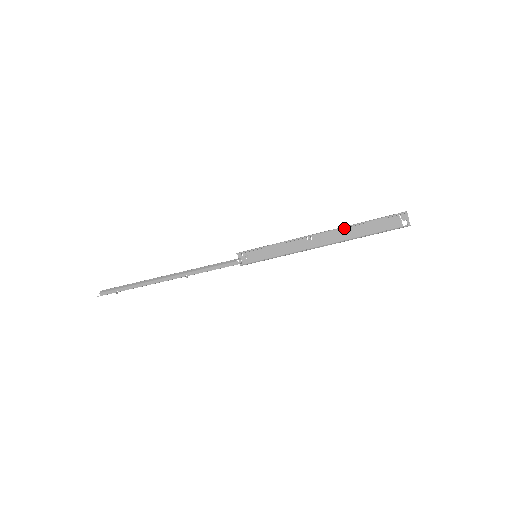
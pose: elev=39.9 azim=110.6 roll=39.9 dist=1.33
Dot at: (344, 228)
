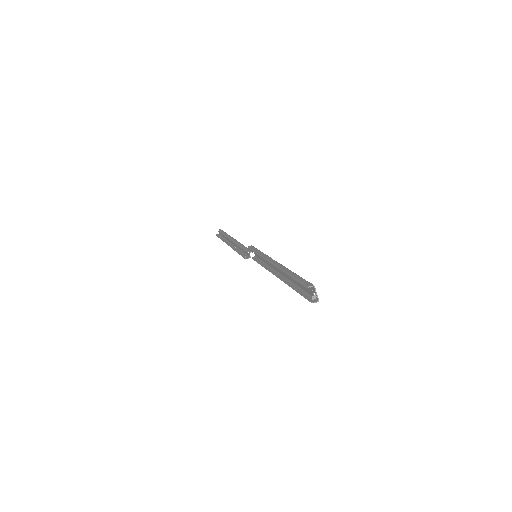
Dot at: (286, 269)
